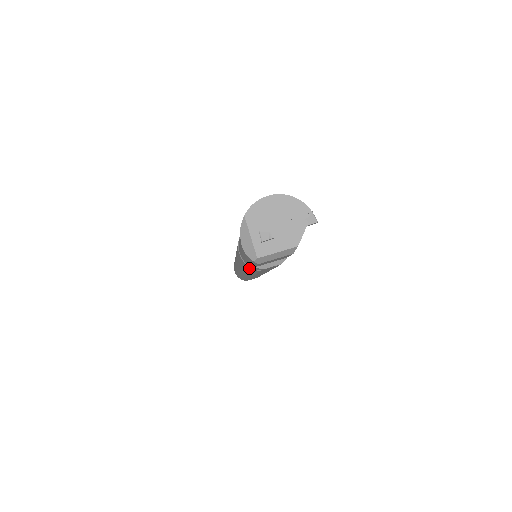
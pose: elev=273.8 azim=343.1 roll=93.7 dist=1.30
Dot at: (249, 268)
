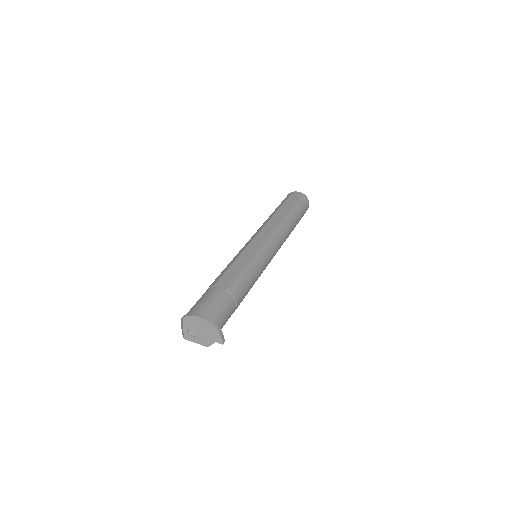
Dot at: occluded
